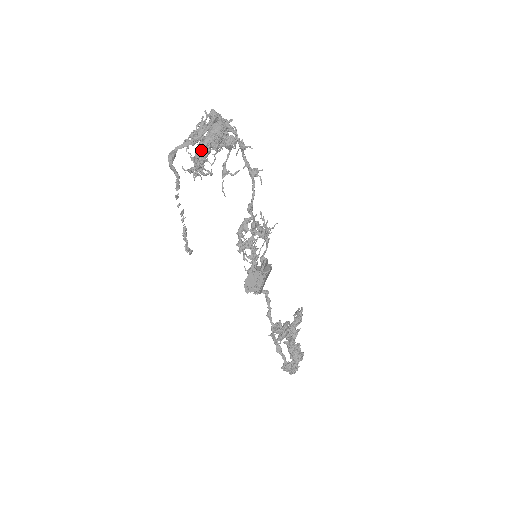
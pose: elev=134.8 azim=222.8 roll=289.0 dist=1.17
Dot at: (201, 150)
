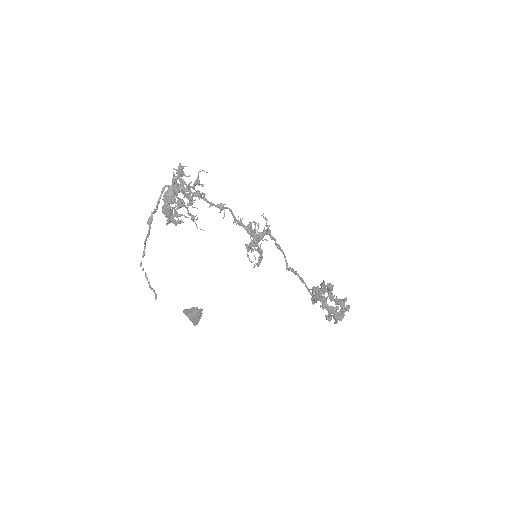
Dot at: (164, 214)
